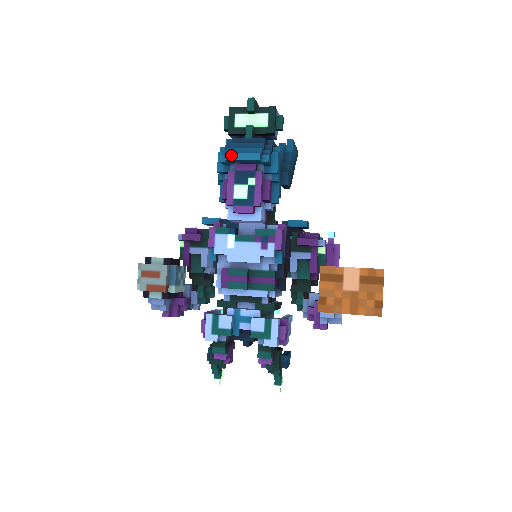
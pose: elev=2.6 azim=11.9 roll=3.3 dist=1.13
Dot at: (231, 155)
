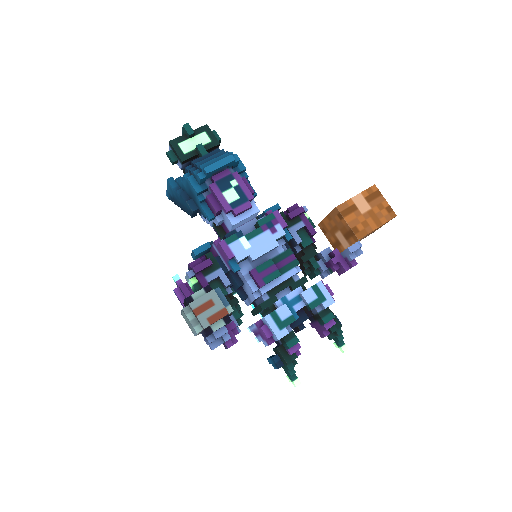
Dot at: (209, 167)
